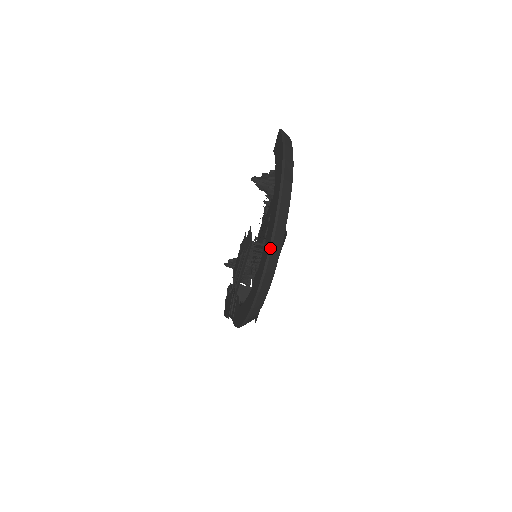
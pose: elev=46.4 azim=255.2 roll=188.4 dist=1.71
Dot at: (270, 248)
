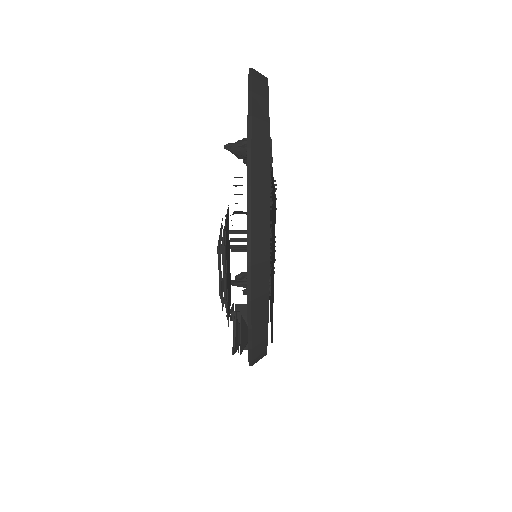
Dot at: (248, 224)
